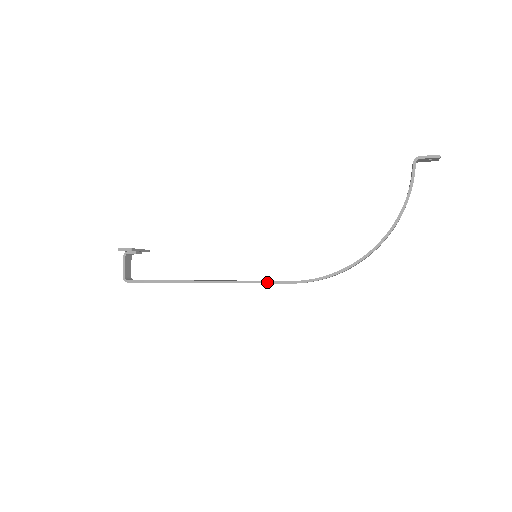
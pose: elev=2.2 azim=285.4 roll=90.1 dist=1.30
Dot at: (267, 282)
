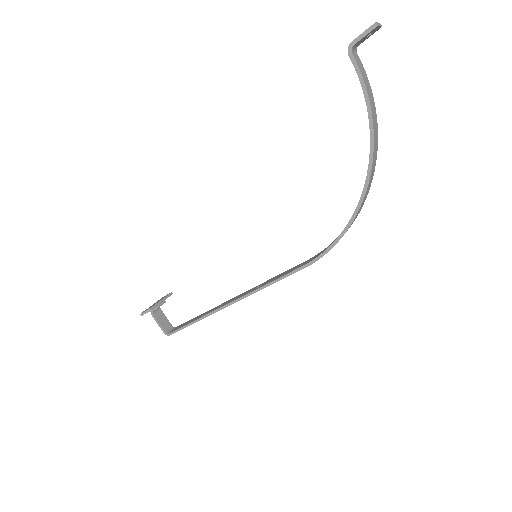
Dot at: (281, 279)
